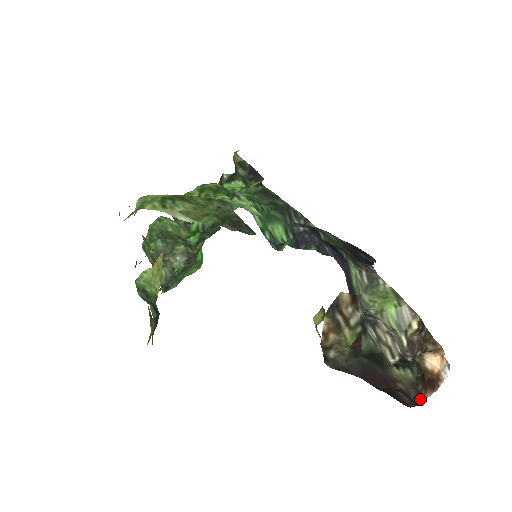
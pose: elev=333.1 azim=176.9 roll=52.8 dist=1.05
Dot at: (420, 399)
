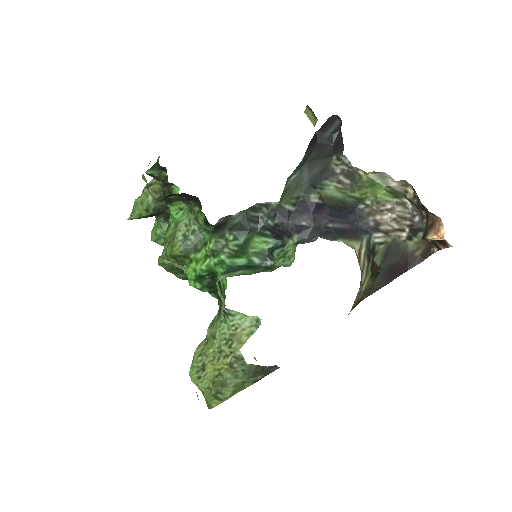
Dot at: (437, 248)
